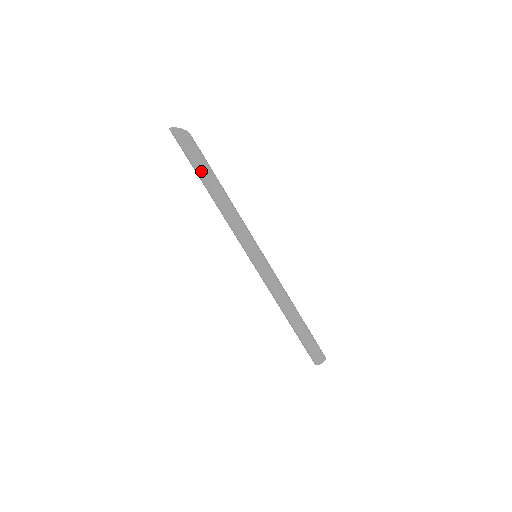
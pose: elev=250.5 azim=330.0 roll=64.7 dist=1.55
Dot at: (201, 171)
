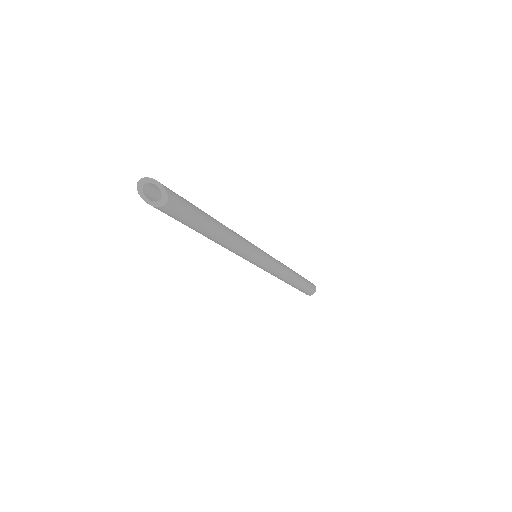
Dot at: occluded
